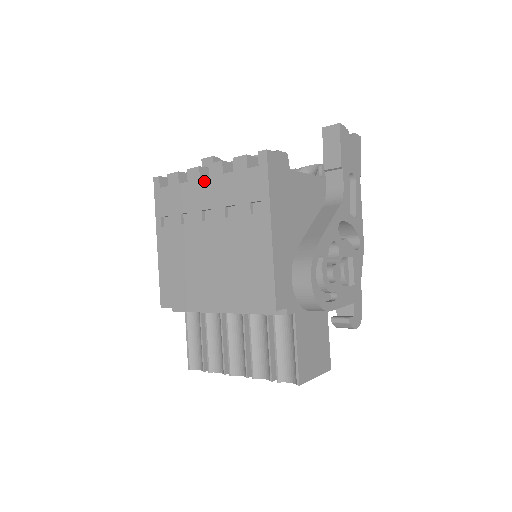
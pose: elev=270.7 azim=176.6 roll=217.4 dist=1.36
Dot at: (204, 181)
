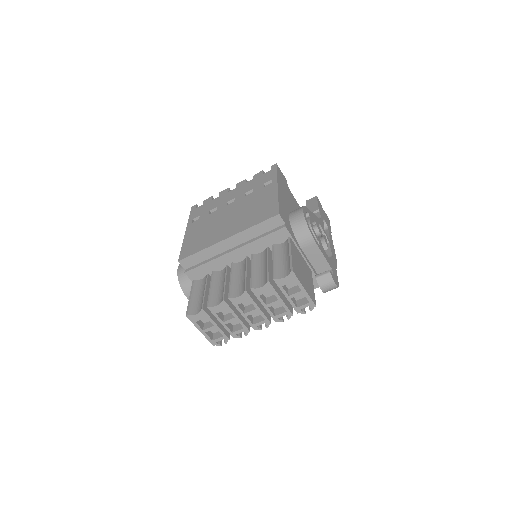
Dot at: (231, 191)
